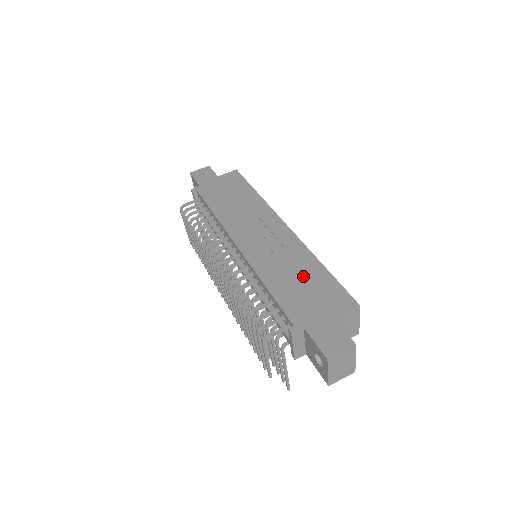
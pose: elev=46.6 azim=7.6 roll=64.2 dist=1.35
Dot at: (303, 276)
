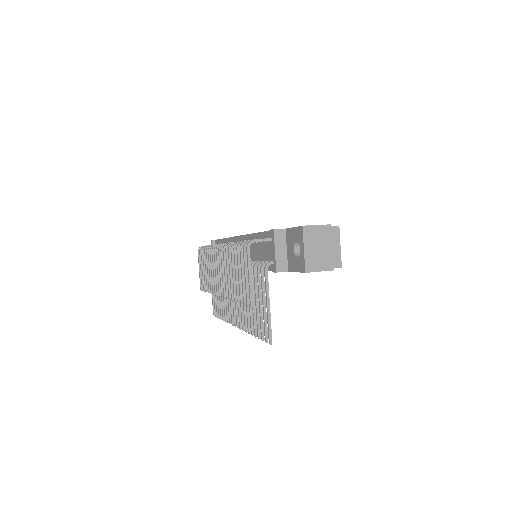
Dot at: occluded
